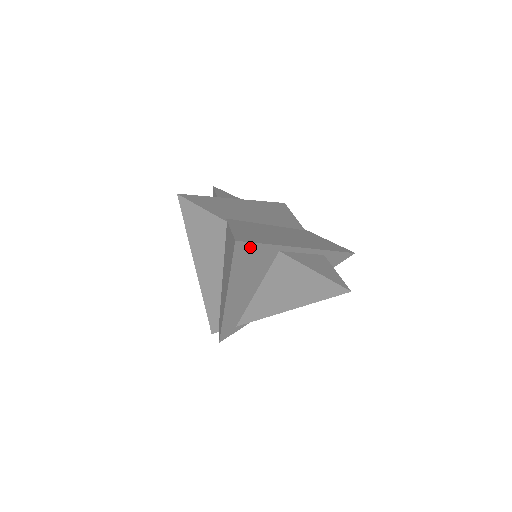
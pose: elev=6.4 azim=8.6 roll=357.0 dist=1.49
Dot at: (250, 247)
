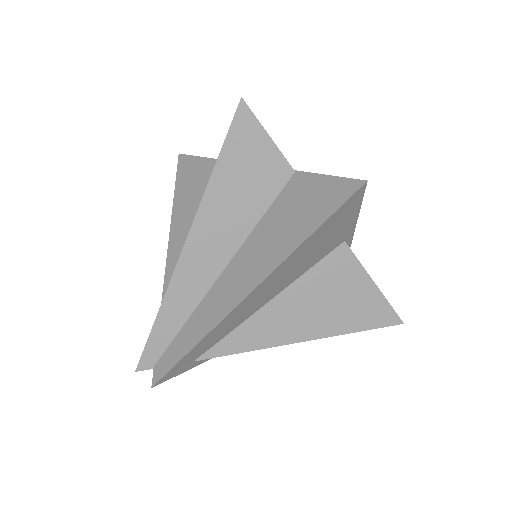
Dot at: (353, 208)
